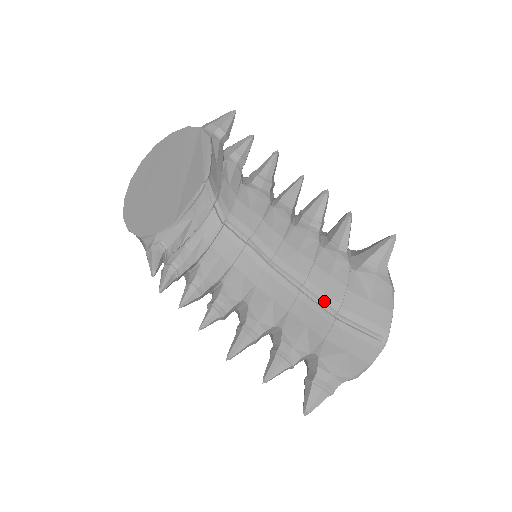
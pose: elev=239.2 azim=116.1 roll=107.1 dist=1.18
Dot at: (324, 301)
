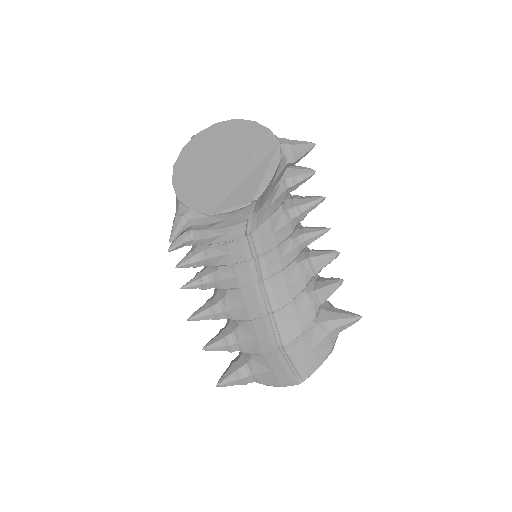
Dot at: (280, 333)
